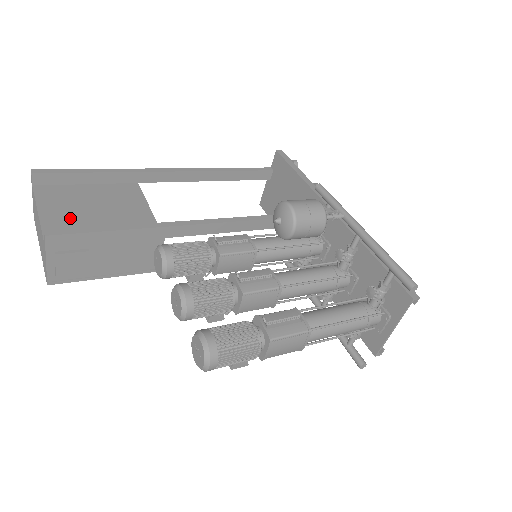
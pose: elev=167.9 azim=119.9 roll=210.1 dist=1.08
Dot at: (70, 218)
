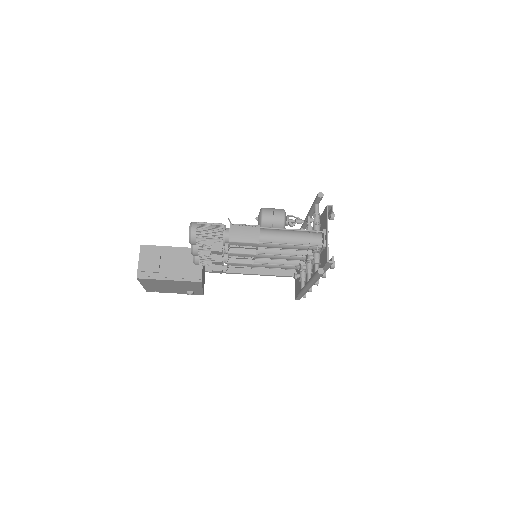
Dot at: occluded
